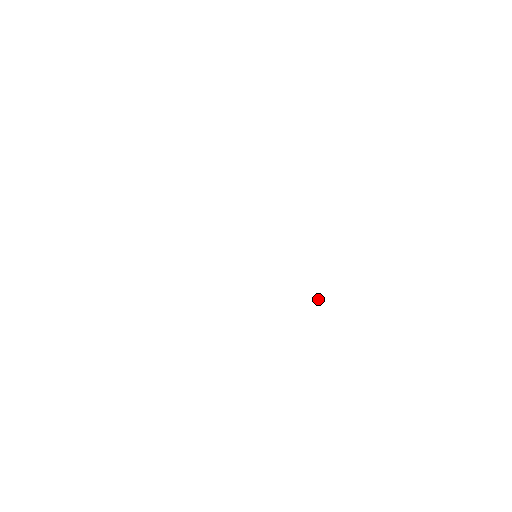
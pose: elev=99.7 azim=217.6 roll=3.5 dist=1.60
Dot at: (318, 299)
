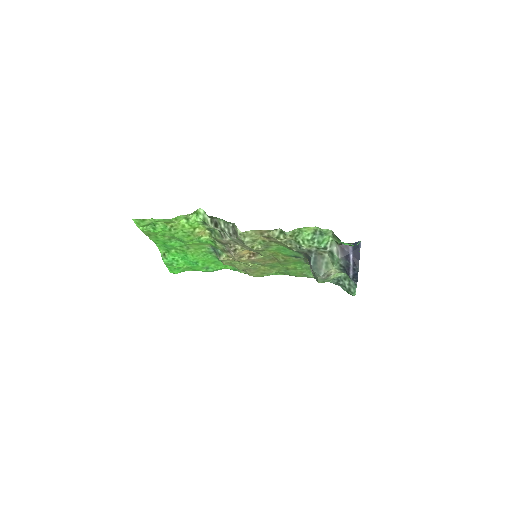
Dot at: occluded
